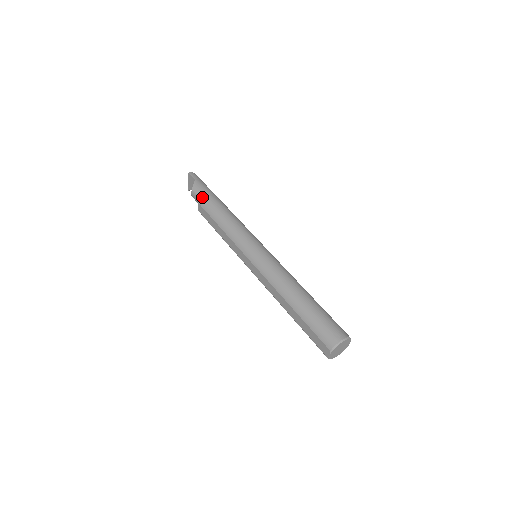
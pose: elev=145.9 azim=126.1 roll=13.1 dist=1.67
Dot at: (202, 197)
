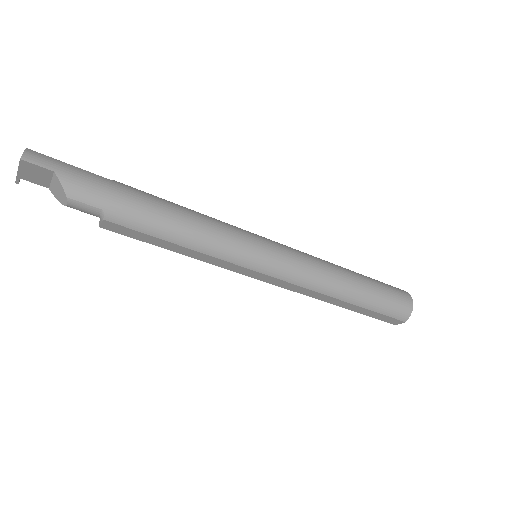
Dot at: (107, 207)
